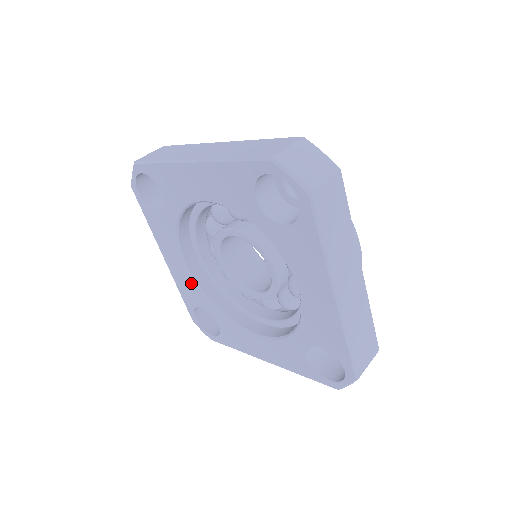
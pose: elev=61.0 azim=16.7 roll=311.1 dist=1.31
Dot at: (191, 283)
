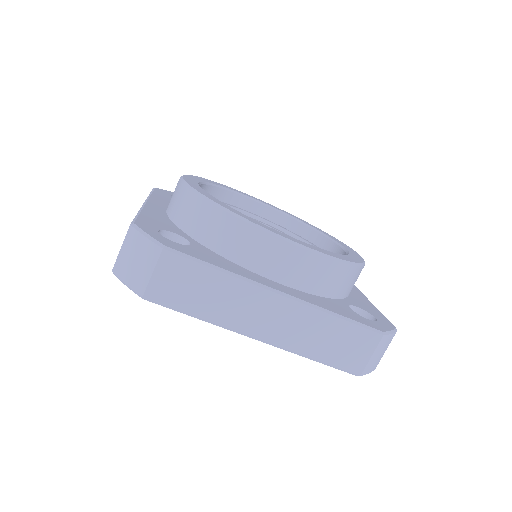
Dot at: occluded
